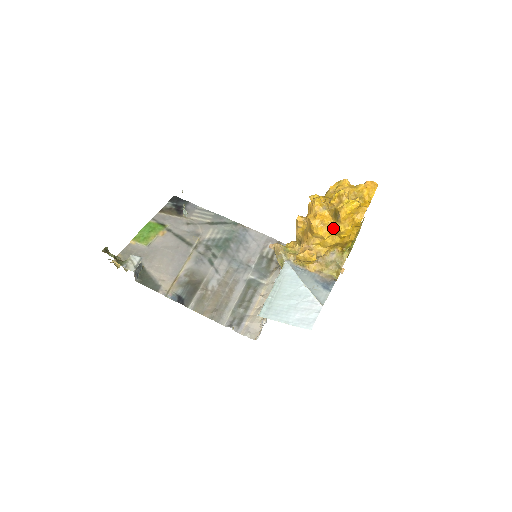
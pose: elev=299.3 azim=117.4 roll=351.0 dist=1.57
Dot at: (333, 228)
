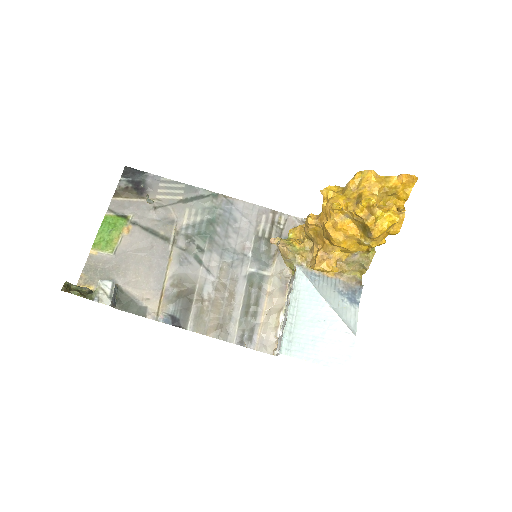
Dot at: (361, 242)
